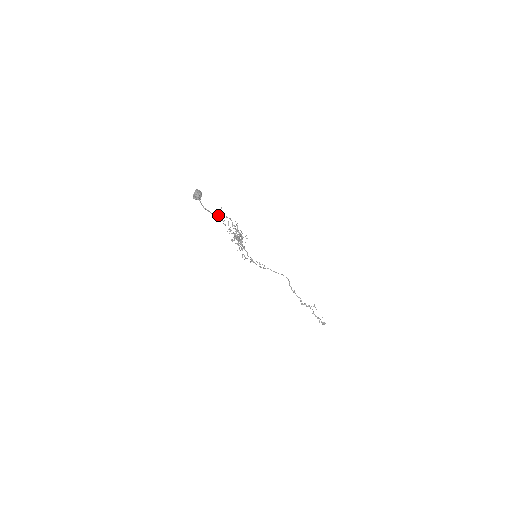
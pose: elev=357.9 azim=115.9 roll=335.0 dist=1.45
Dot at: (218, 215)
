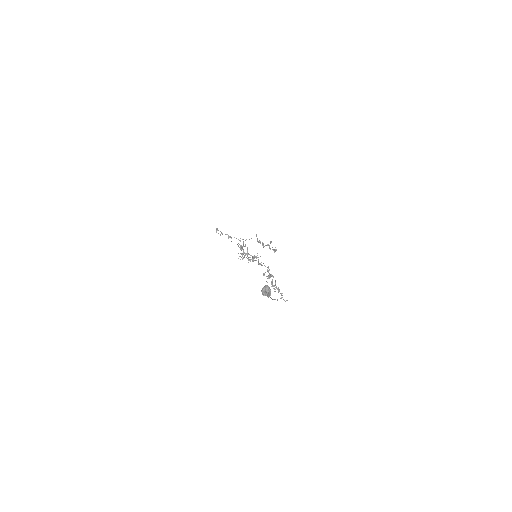
Dot at: occluded
